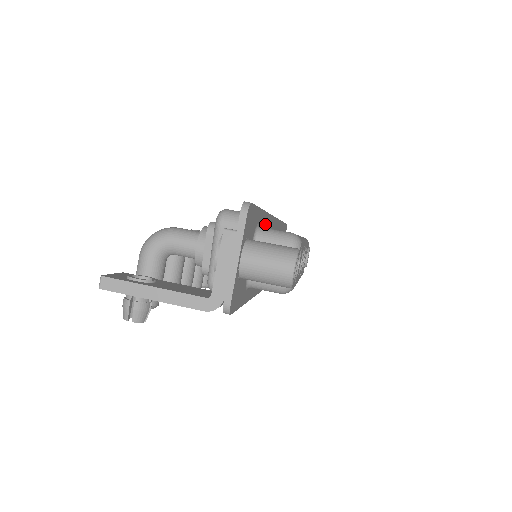
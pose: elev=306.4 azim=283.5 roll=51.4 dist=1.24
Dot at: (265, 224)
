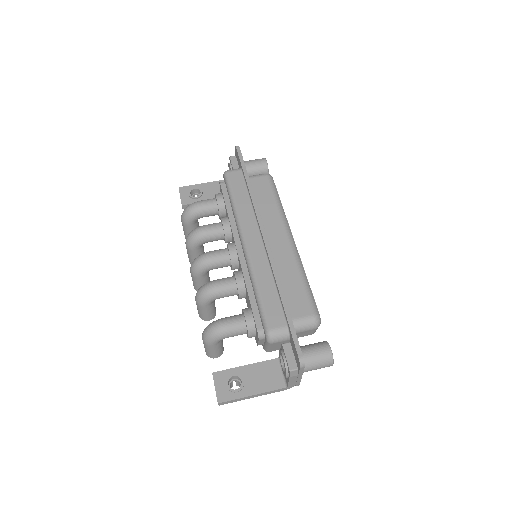
Dot at: occluded
